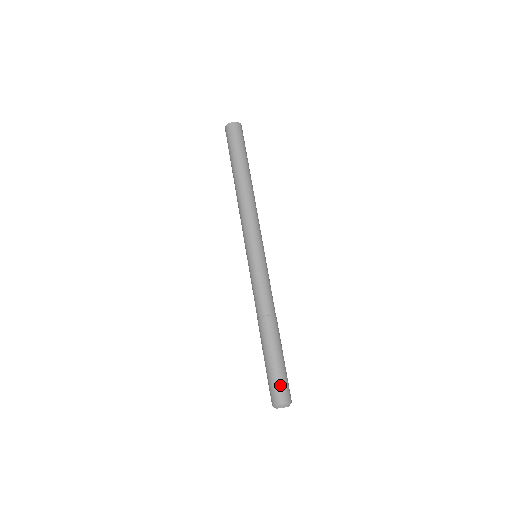
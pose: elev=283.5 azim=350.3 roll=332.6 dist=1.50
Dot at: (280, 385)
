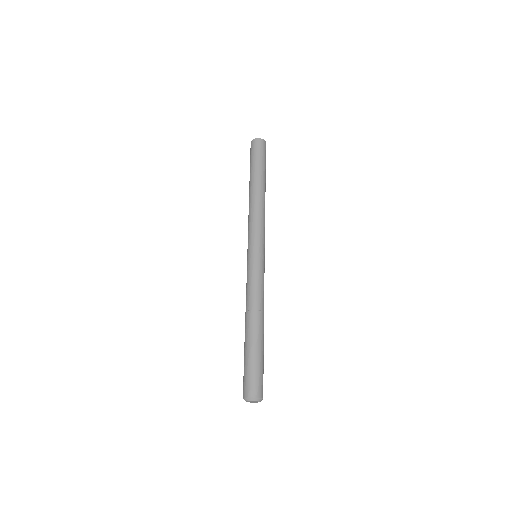
Dot at: (260, 378)
